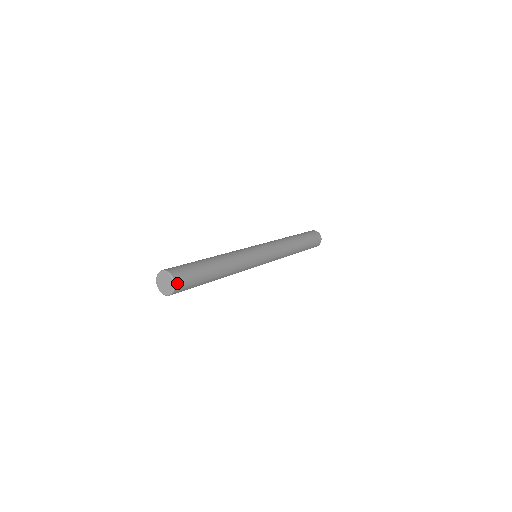
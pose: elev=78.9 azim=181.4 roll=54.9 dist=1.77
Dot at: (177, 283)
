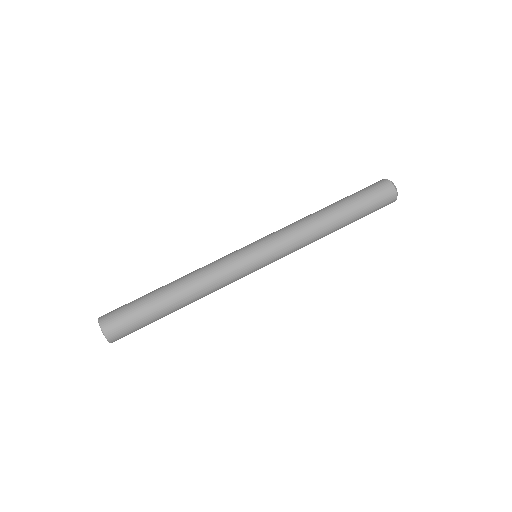
Dot at: (112, 338)
